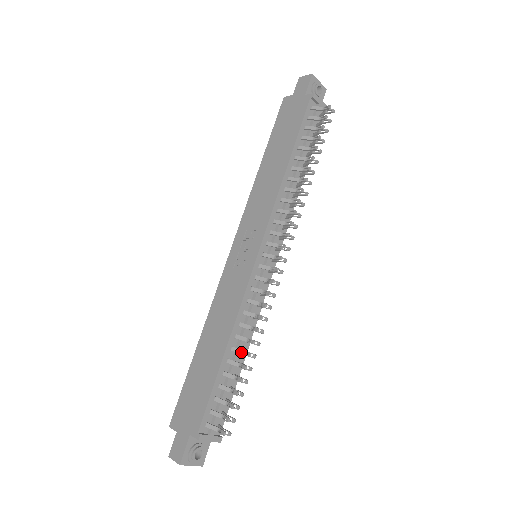
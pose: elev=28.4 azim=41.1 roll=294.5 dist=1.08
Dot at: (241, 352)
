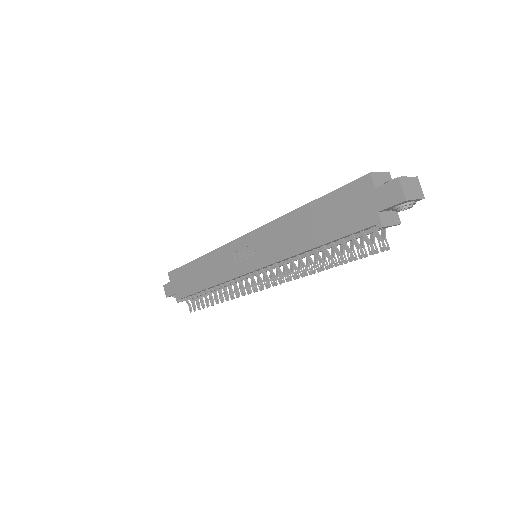
Dot at: (215, 295)
